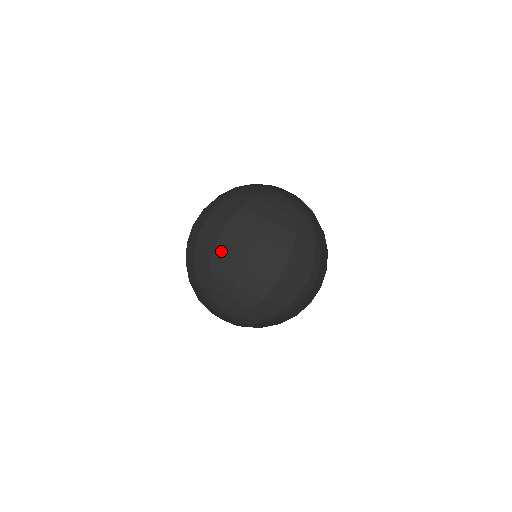
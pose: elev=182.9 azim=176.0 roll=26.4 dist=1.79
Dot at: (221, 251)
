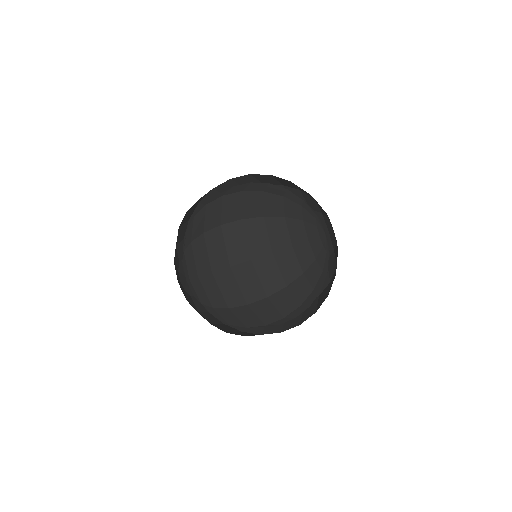
Dot at: (212, 239)
